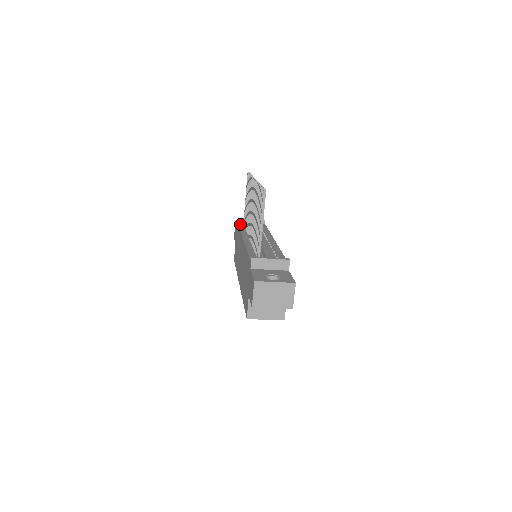
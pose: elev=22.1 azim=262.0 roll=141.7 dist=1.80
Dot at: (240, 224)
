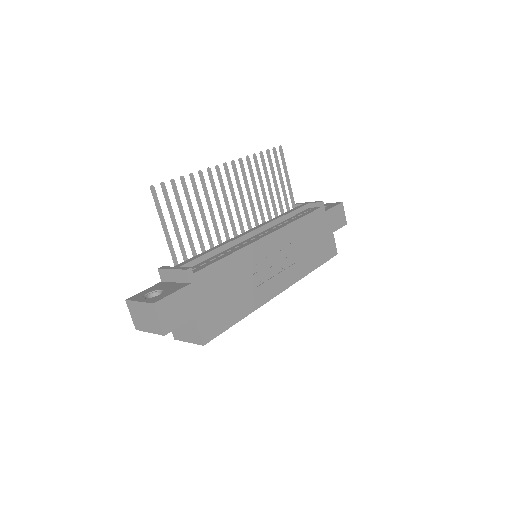
Dot at: occluded
